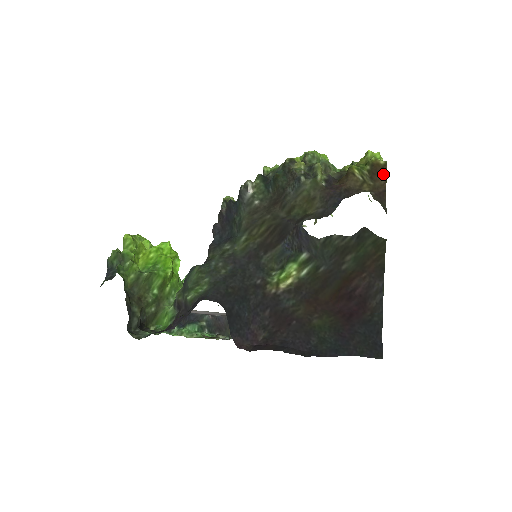
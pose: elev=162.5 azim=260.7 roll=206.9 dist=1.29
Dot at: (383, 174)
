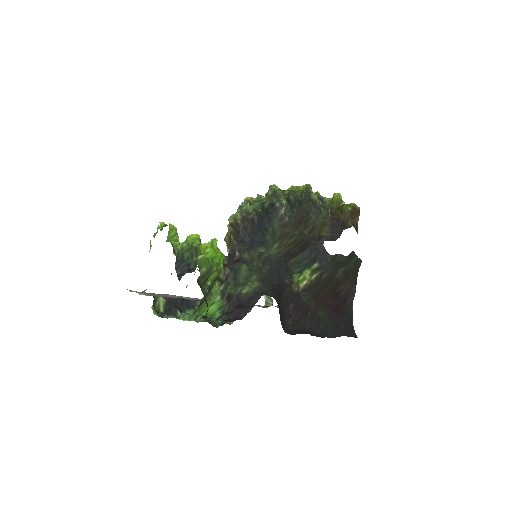
Dot at: (358, 215)
